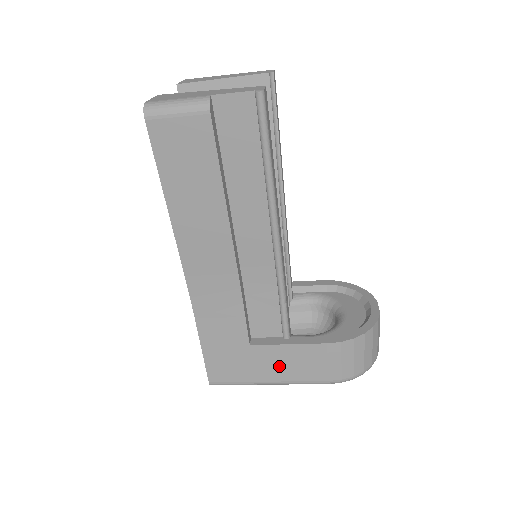
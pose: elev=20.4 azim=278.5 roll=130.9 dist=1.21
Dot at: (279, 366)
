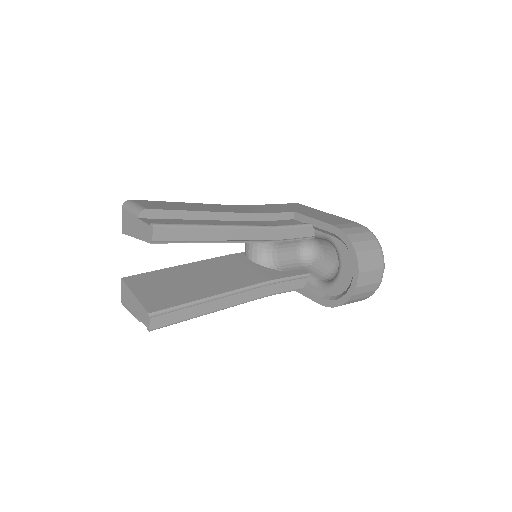
Dot at: occluded
